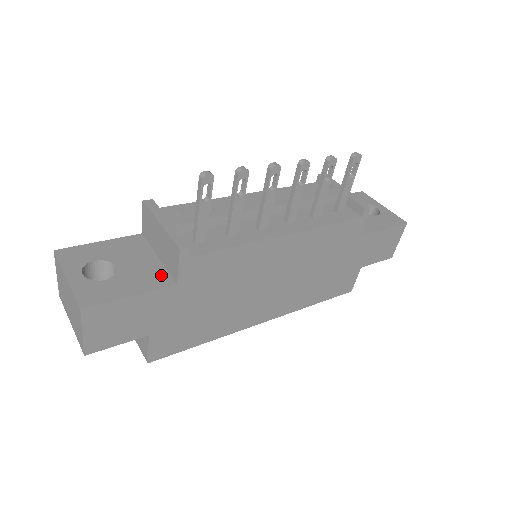
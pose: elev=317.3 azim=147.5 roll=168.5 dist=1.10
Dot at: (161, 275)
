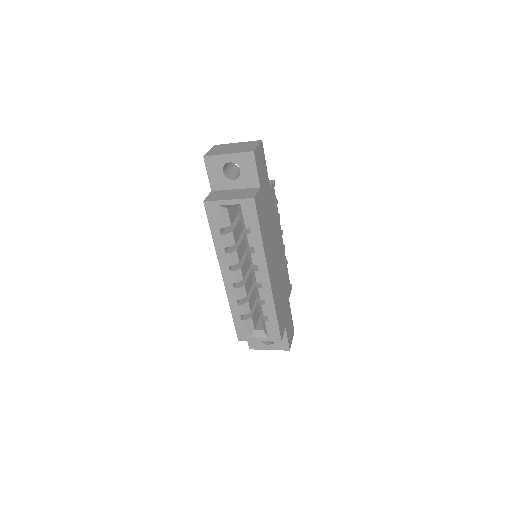
Dot at: occluded
